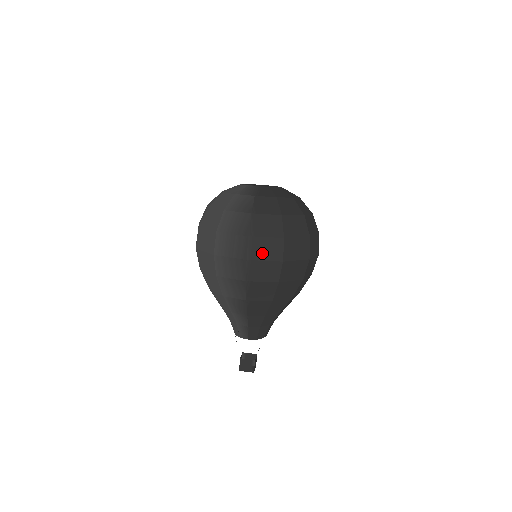
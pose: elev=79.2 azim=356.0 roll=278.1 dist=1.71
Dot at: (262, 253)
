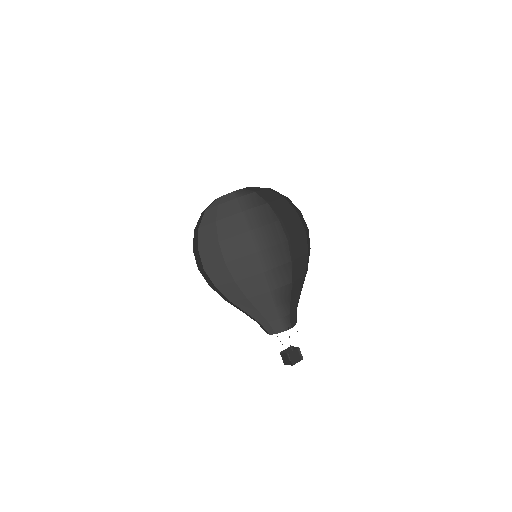
Dot at: (293, 231)
